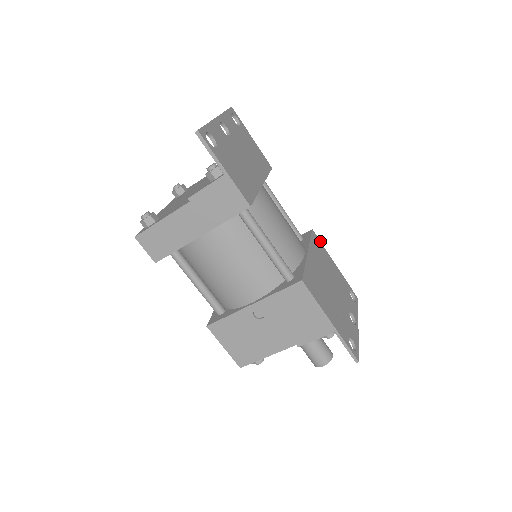
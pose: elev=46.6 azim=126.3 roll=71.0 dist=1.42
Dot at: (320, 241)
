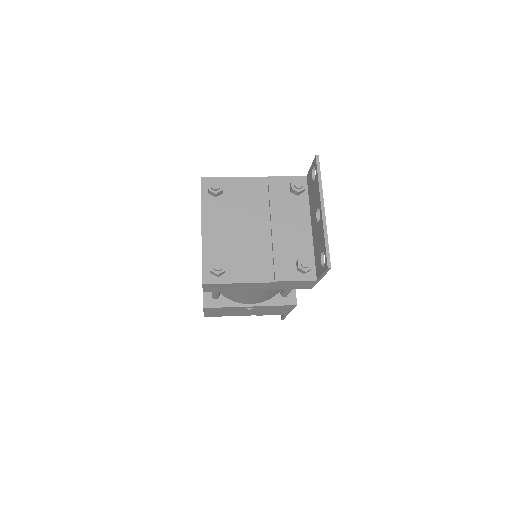
Dot at: occluded
